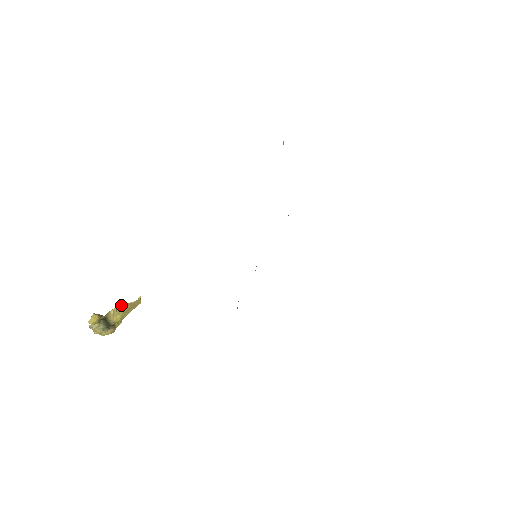
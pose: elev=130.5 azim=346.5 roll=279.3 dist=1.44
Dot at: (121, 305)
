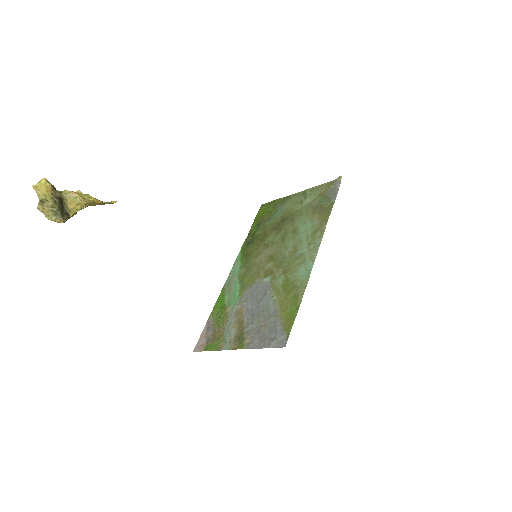
Dot at: (96, 201)
